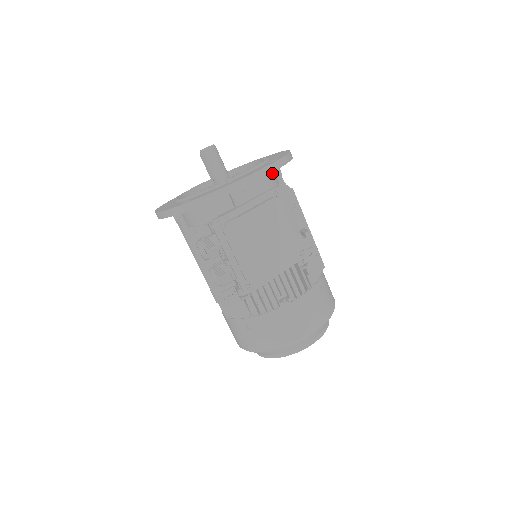
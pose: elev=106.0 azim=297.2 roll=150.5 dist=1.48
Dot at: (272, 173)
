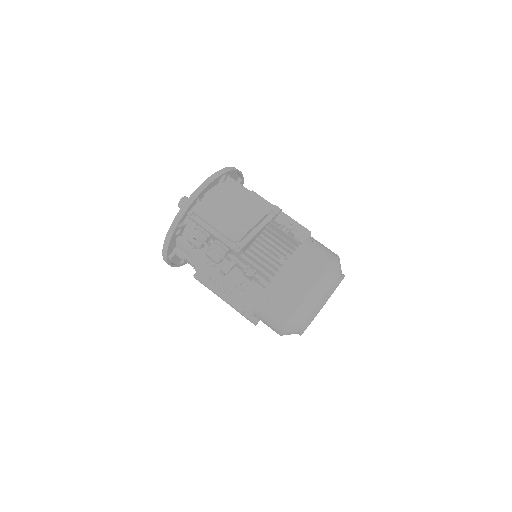
Dot at: occluded
